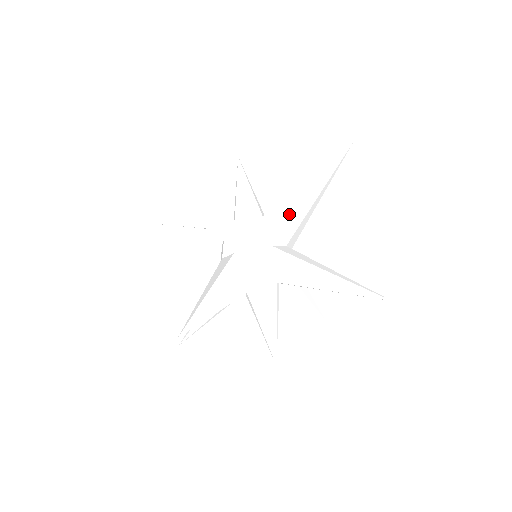
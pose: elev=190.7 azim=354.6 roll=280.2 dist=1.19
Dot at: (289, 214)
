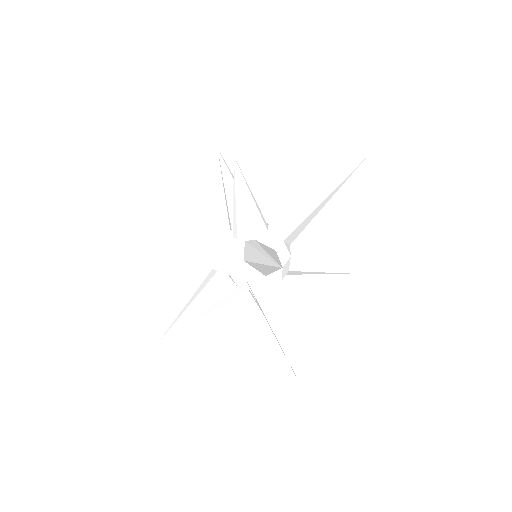
Dot at: (255, 265)
